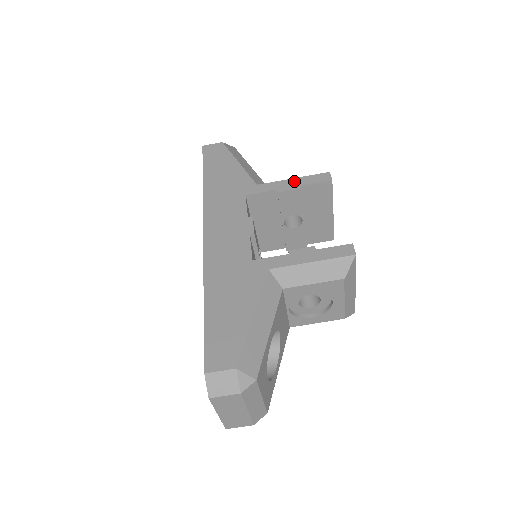
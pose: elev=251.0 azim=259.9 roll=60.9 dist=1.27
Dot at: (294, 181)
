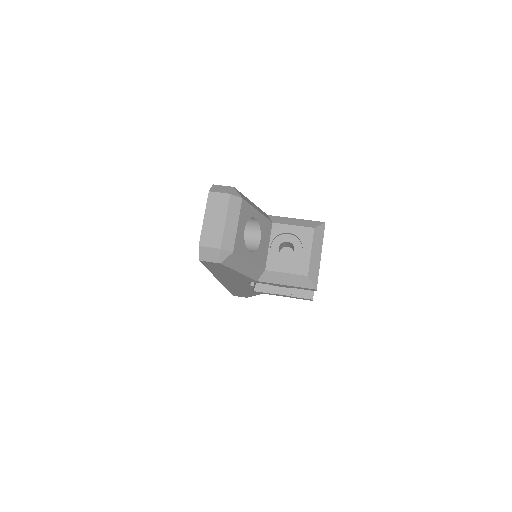
Dot at: occluded
